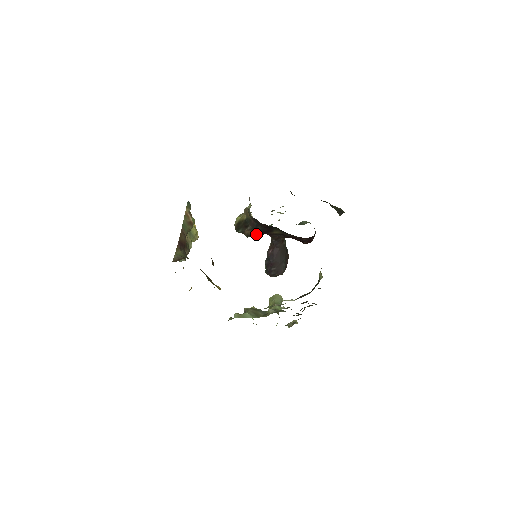
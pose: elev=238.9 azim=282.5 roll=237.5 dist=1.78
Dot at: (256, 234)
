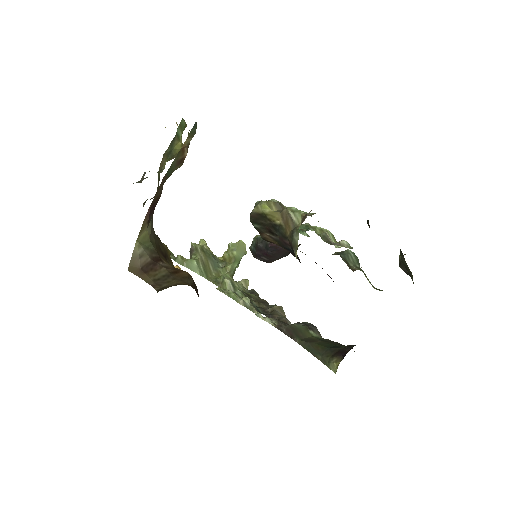
Dot at: (278, 244)
